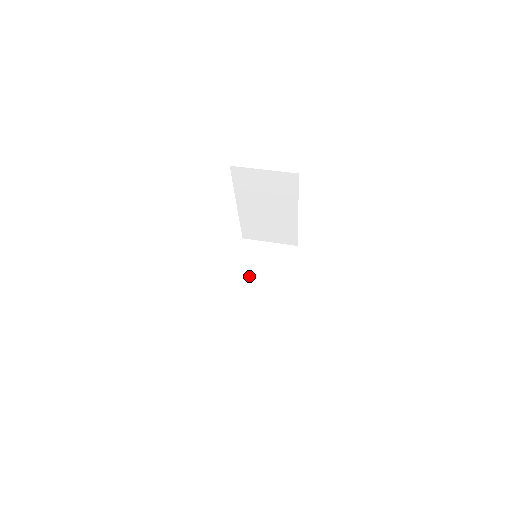
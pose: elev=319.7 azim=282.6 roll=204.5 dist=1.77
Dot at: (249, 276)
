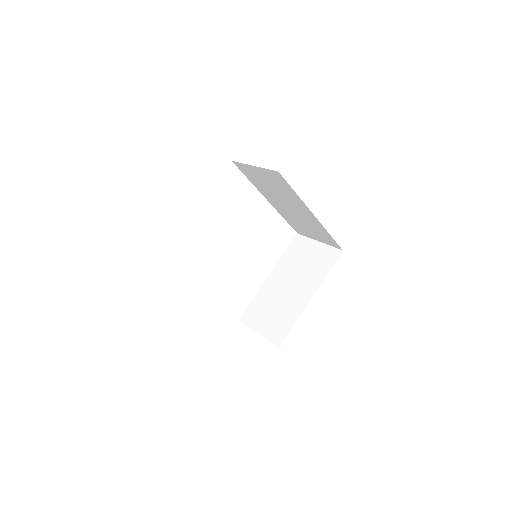
Dot at: (284, 275)
